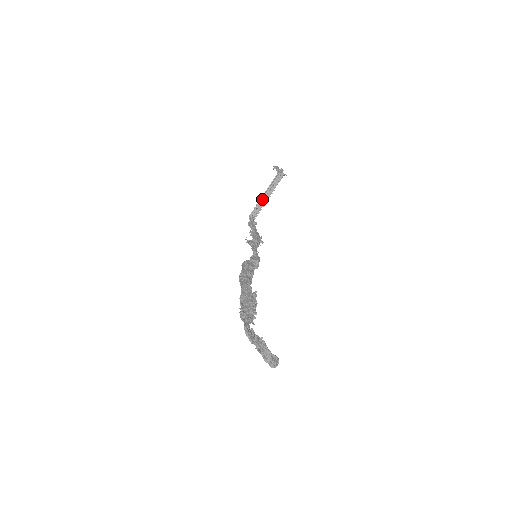
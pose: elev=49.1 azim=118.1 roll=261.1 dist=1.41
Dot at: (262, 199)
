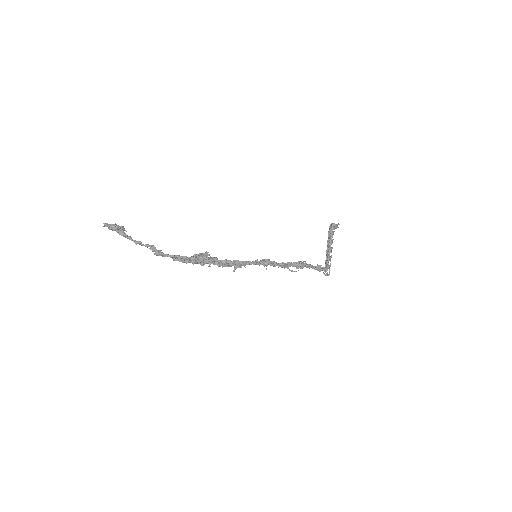
Dot at: (327, 251)
